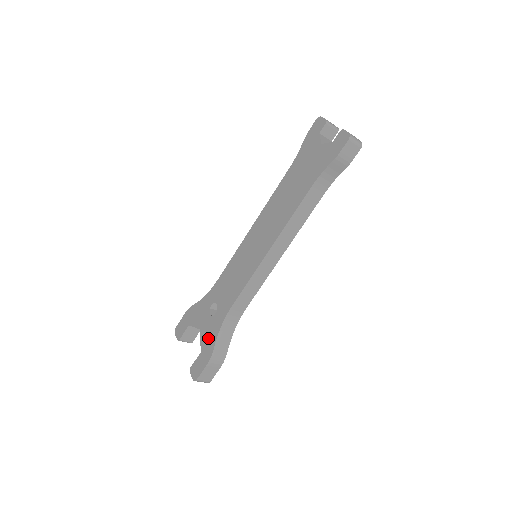
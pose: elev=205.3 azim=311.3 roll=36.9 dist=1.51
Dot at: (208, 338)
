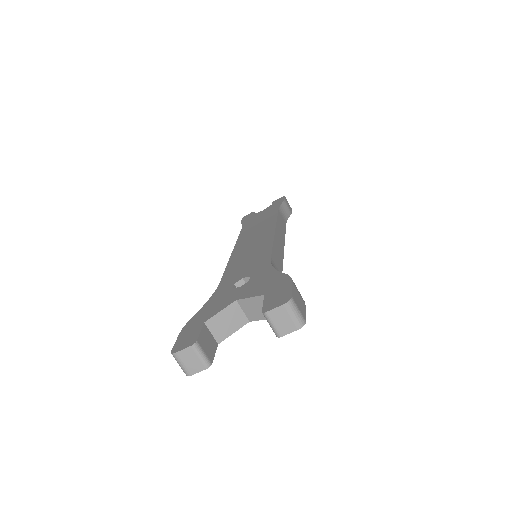
Dot at: (263, 284)
